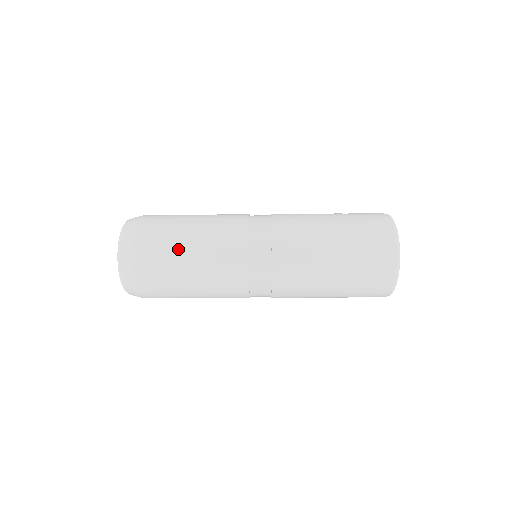
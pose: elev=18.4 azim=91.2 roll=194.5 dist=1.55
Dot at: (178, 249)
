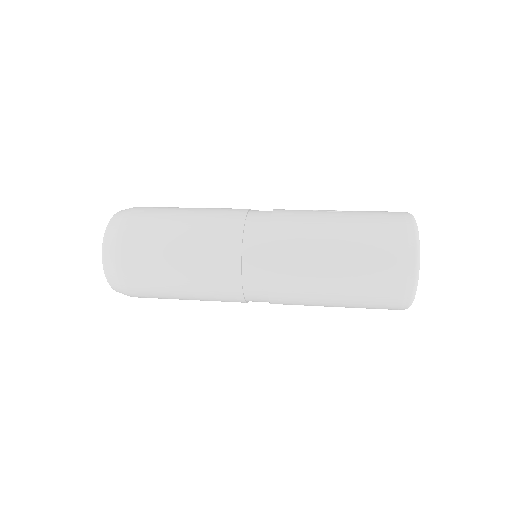
Dot at: (166, 237)
